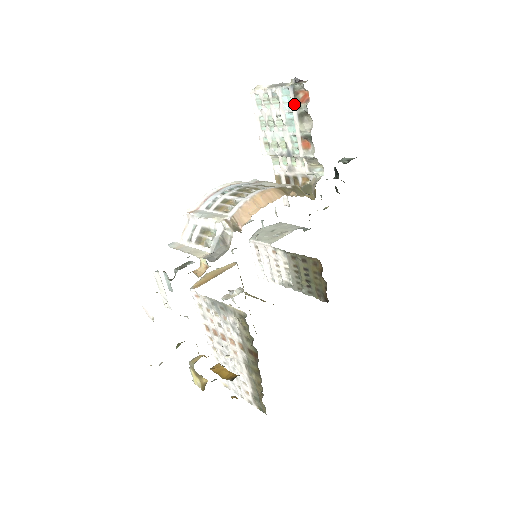
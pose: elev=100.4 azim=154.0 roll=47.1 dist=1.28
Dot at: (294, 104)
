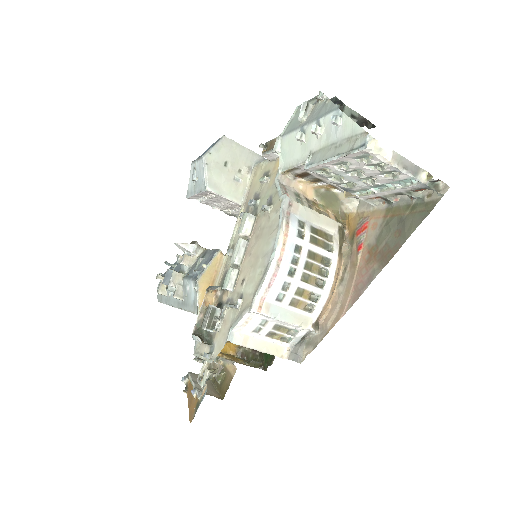
Dot at: (408, 189)
